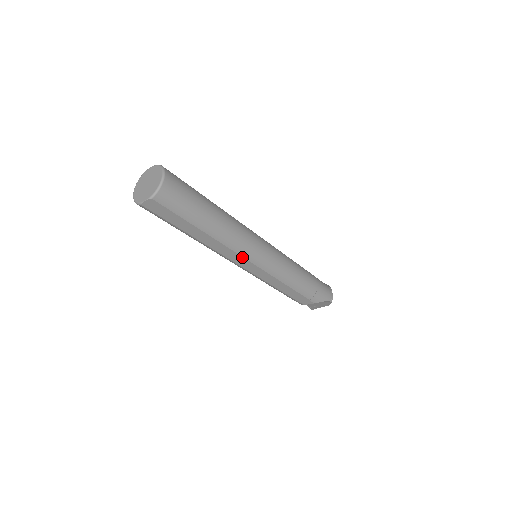
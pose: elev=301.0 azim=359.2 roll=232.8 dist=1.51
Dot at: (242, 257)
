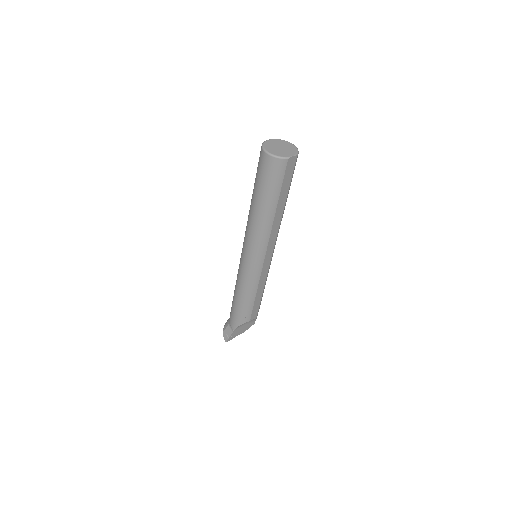
Dot at: (274, 243)
